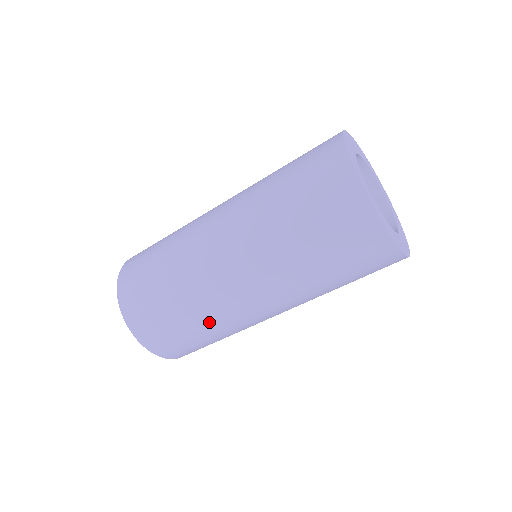
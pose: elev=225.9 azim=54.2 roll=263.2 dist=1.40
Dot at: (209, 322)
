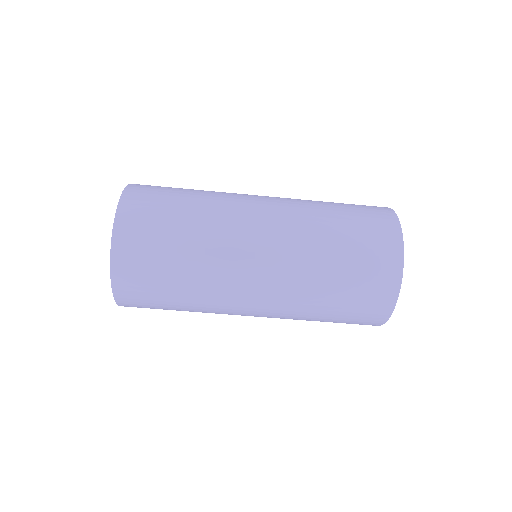
Dot at: (200, 294)
